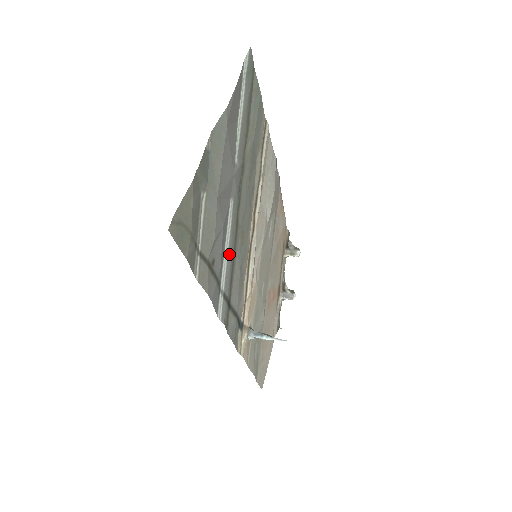
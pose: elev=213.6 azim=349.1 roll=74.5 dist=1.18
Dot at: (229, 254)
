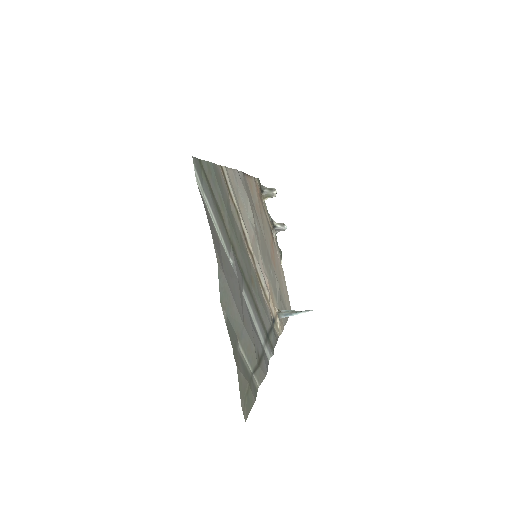
Dot at: (256, 317)
